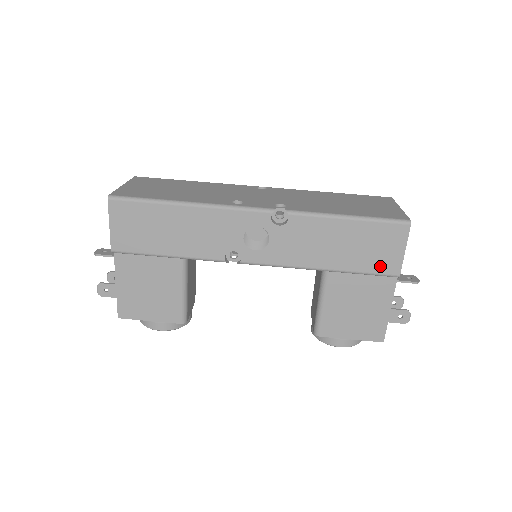
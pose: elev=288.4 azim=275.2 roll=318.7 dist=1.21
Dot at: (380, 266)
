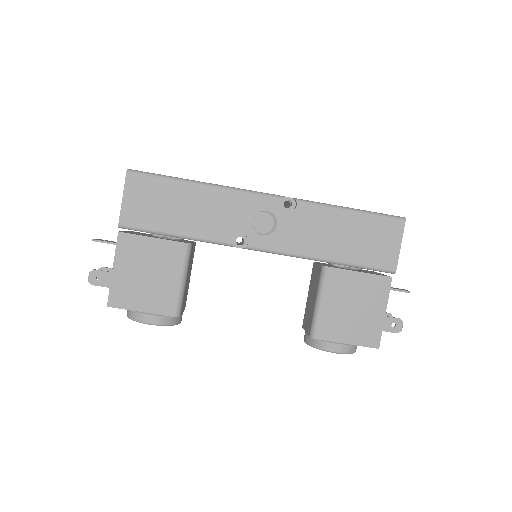
Dot at: (378, 260)
